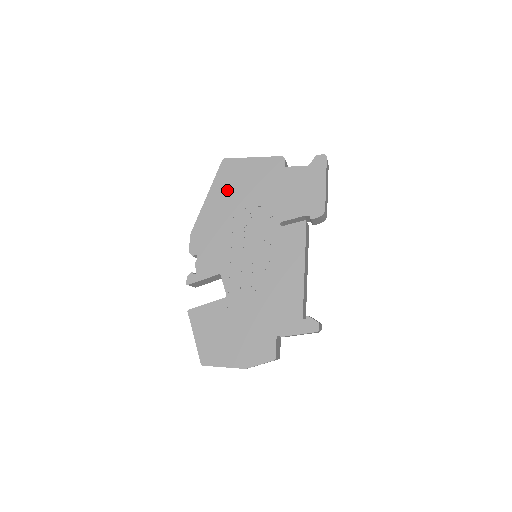
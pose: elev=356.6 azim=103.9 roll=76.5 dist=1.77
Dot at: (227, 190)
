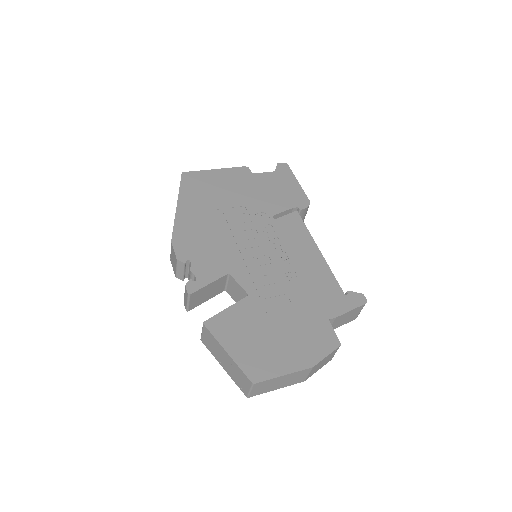
Dot at: (199, 197)
